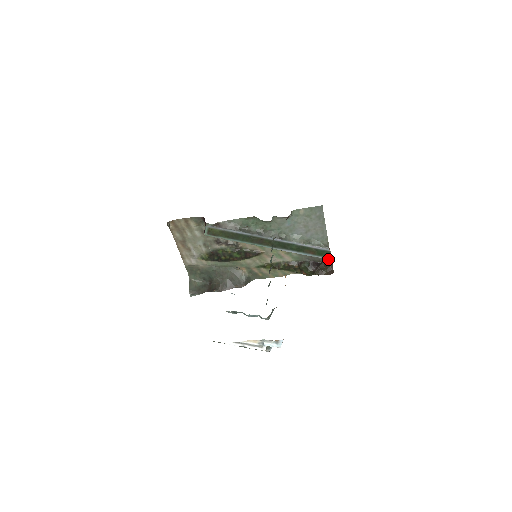
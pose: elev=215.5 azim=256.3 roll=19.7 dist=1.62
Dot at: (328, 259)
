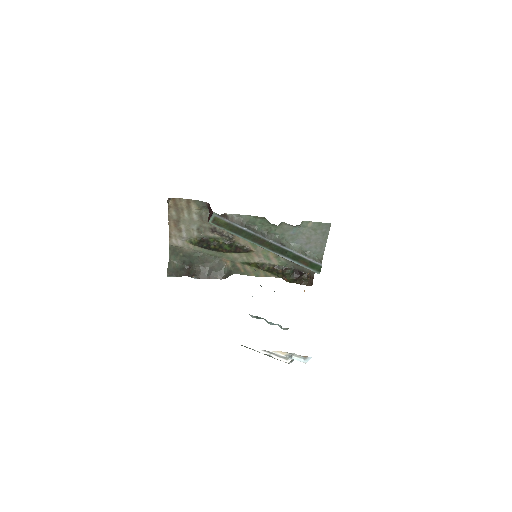
Dot at: (317, 273)
